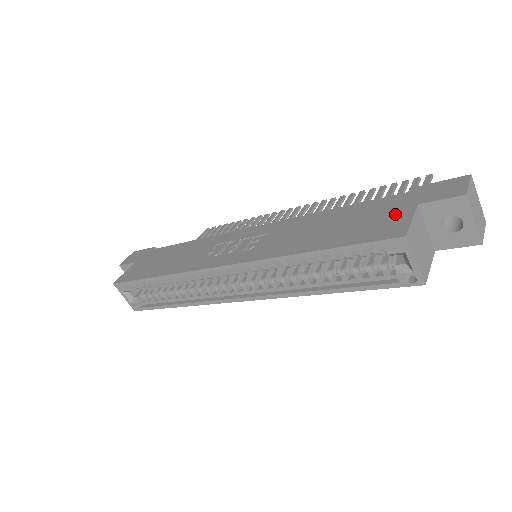
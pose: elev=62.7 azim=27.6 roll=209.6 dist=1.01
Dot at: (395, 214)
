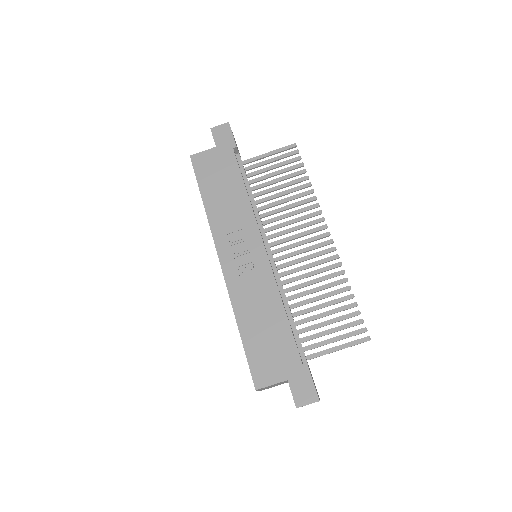
Dot at: (277, 370)
